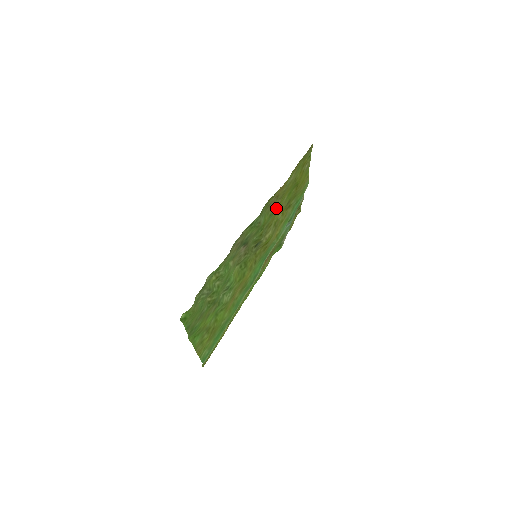
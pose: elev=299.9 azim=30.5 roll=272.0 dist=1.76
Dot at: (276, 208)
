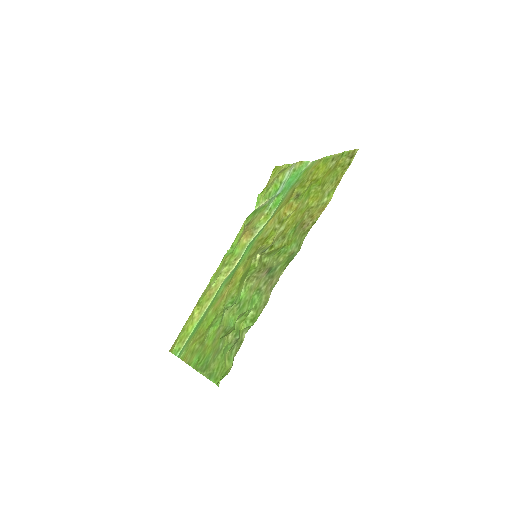
Dot at: (299, 219)
